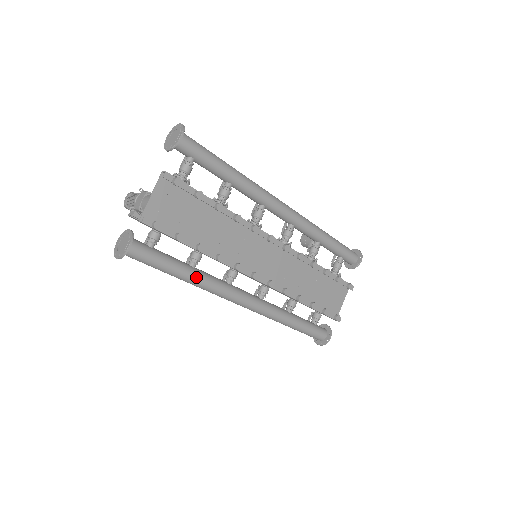
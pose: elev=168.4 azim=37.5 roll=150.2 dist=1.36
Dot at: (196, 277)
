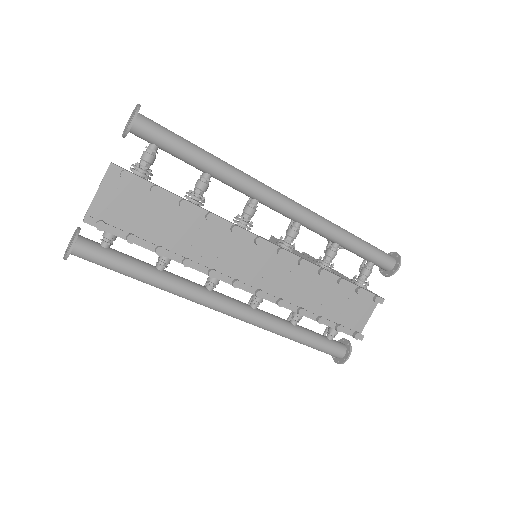
Dot at: (162, 282)
